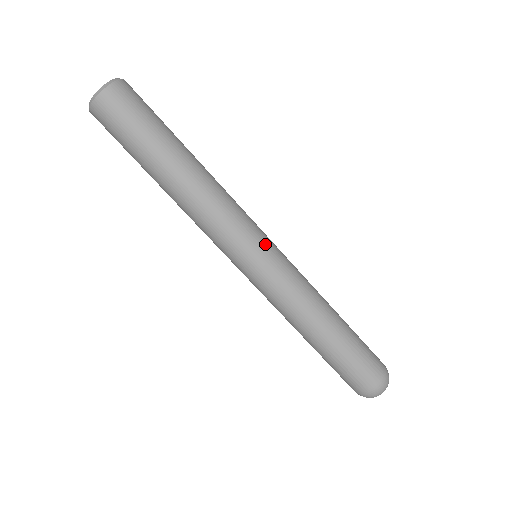
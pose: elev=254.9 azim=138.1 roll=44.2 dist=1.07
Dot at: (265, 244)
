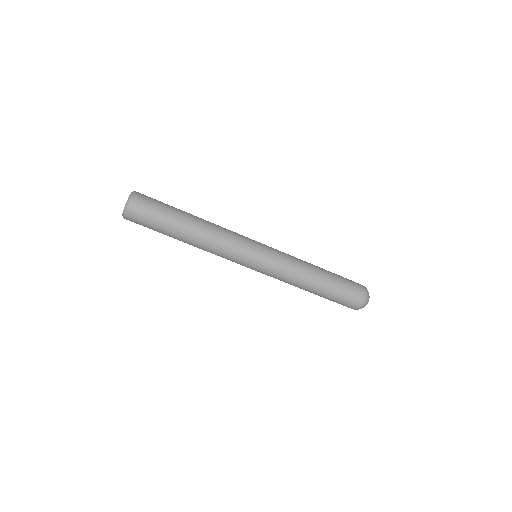
Dot at: (254, 259)
